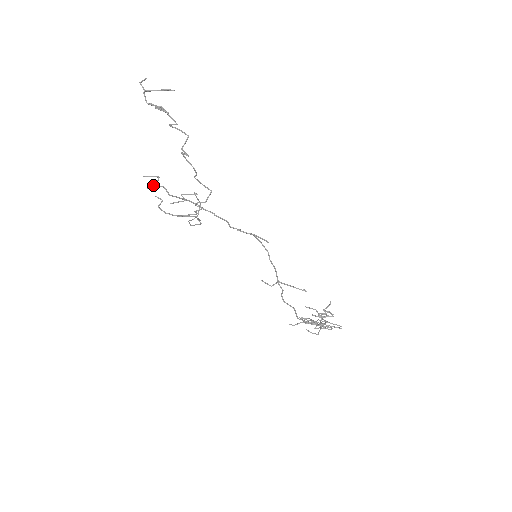
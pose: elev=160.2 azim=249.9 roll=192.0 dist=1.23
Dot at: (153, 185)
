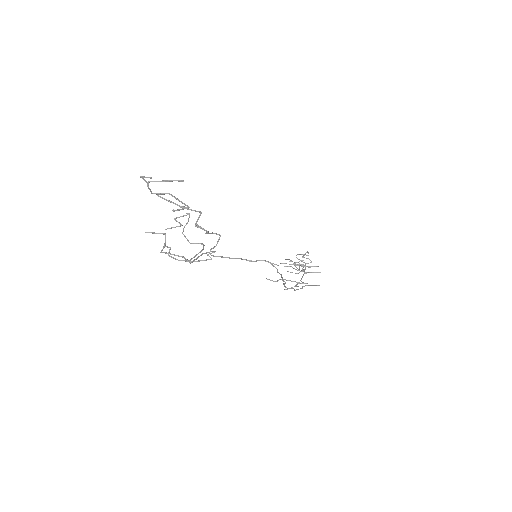
Dot at: occluded
